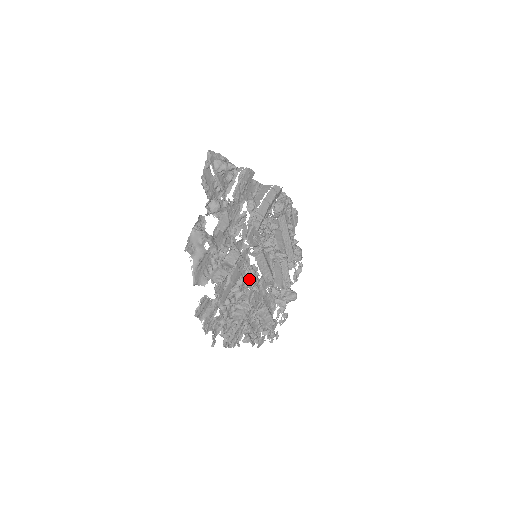
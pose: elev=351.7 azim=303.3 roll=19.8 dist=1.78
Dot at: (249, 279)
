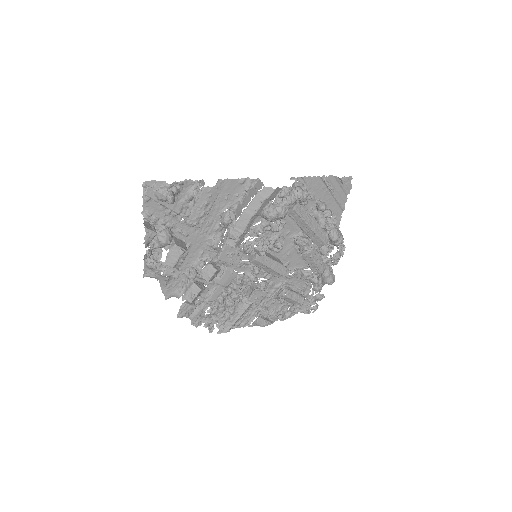
Dot at: occluded
